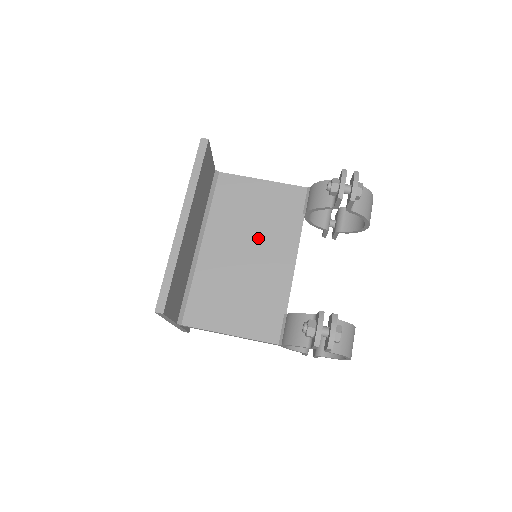
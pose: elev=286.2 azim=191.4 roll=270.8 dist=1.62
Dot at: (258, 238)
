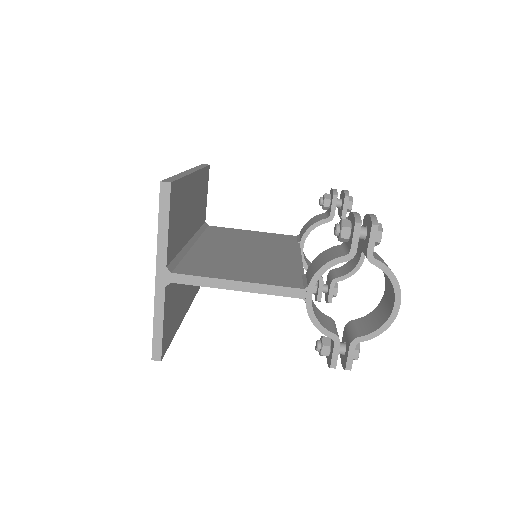
Dot at: (256, 247)
